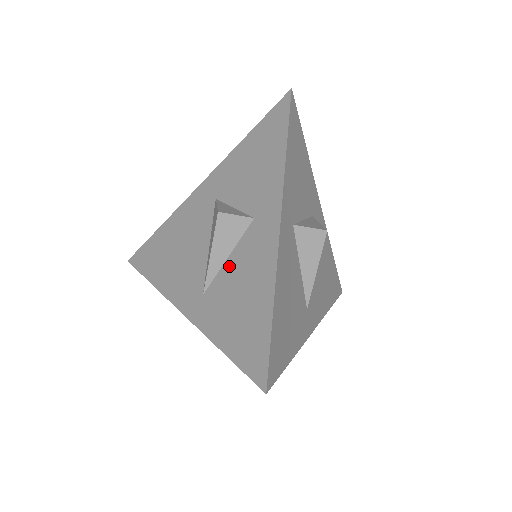
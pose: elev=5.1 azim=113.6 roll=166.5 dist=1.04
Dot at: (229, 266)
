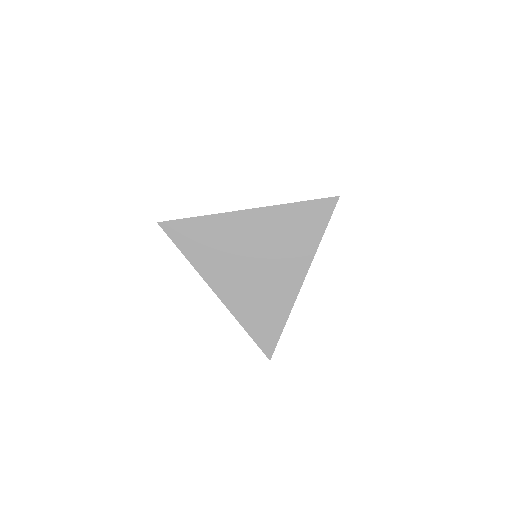
Dot at: occluded
